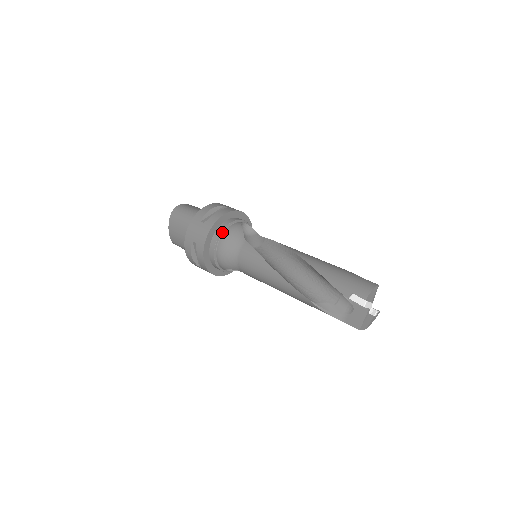
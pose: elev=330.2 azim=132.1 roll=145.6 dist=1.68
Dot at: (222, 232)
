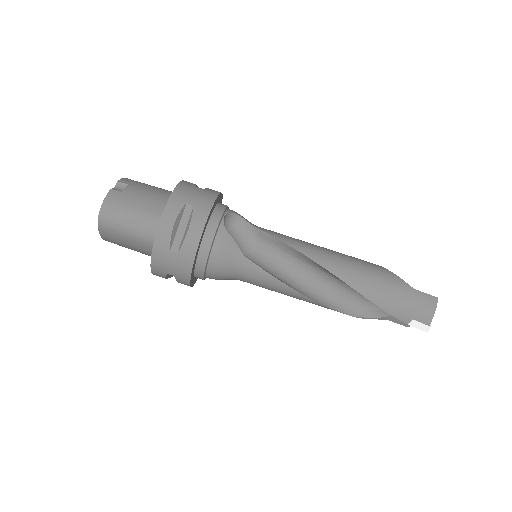
Dot at: (208, 256)
